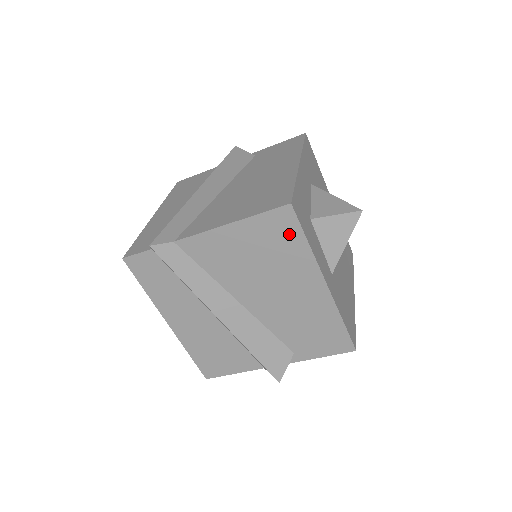
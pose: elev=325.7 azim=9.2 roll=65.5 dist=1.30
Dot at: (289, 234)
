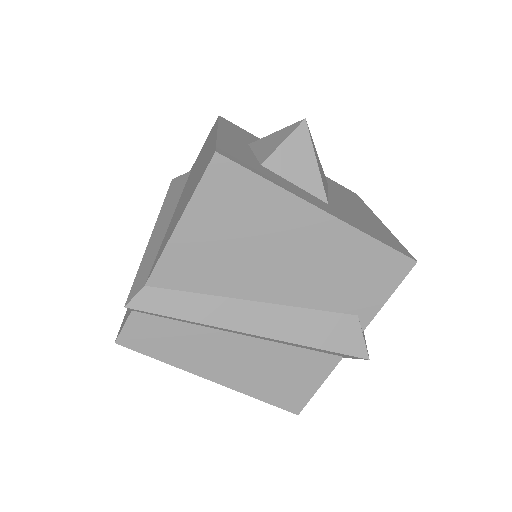
Dot at: (241, 186)
